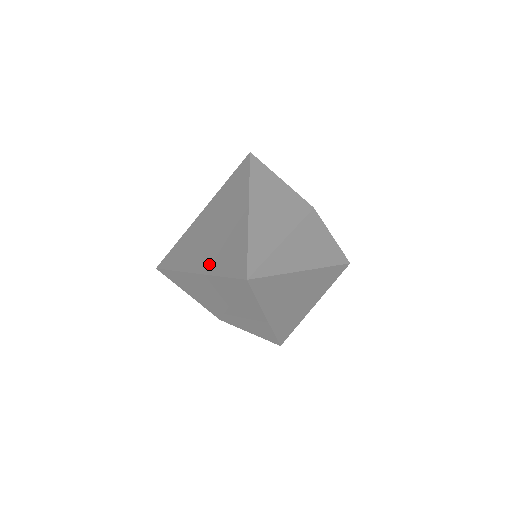
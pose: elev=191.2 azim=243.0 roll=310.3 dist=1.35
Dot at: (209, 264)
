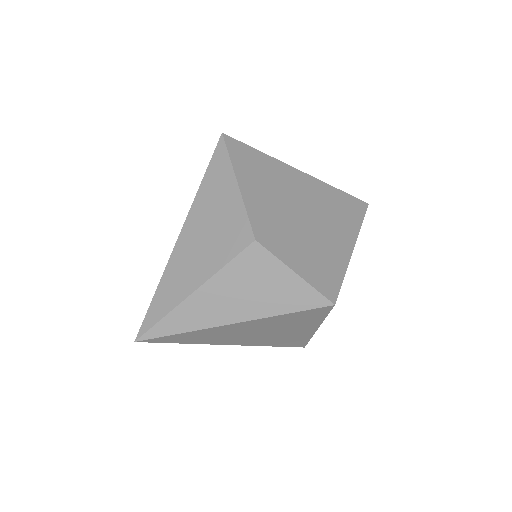
Dot at: occluded
